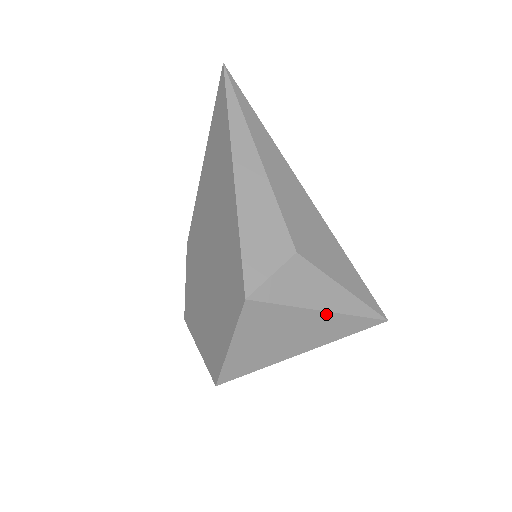
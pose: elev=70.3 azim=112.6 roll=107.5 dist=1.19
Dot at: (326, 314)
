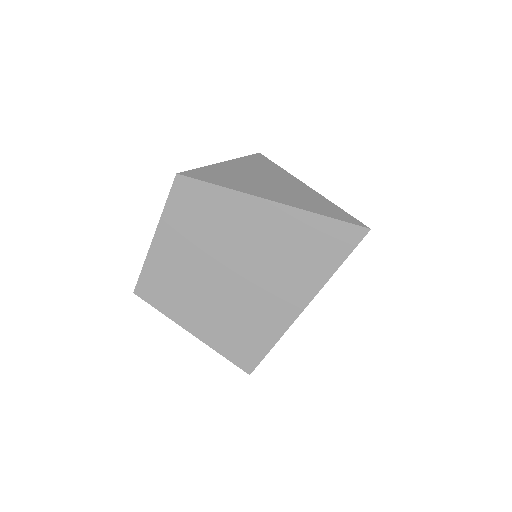
Dot at: (310, 190)
